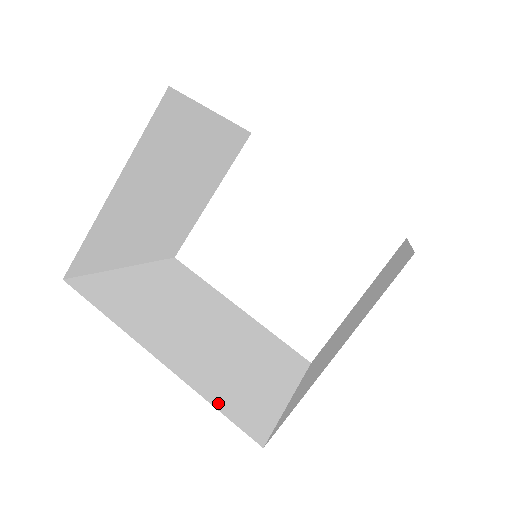
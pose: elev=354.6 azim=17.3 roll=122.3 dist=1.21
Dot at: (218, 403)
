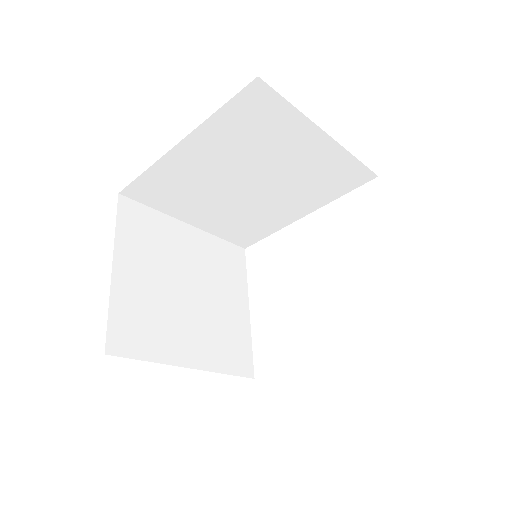
Dot at: occluded
